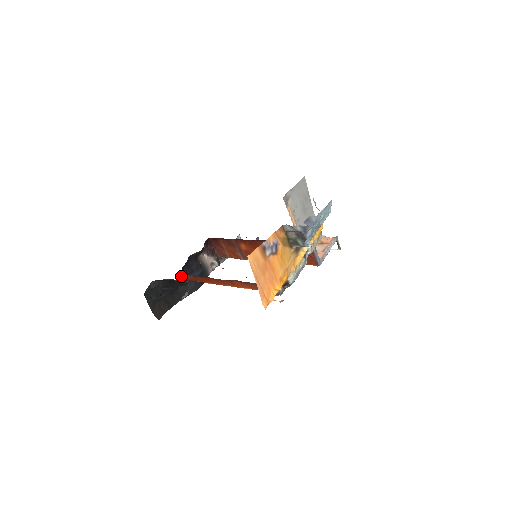
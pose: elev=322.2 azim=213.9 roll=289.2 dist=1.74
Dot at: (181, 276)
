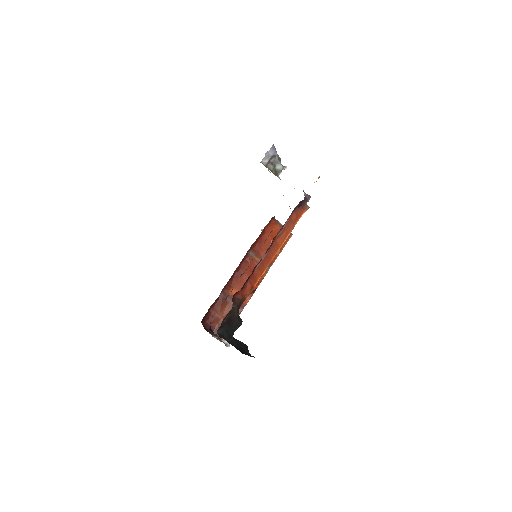
Dot at: occluded
